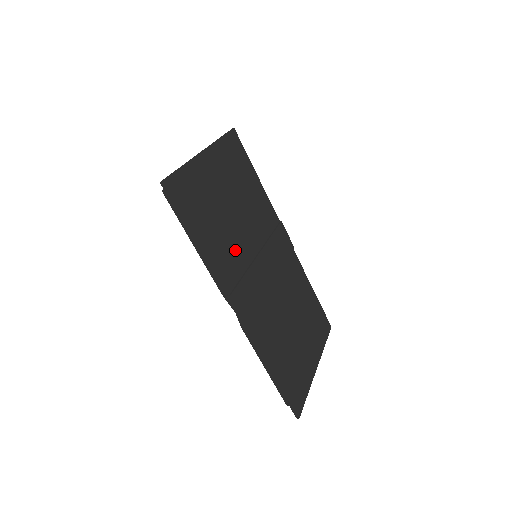
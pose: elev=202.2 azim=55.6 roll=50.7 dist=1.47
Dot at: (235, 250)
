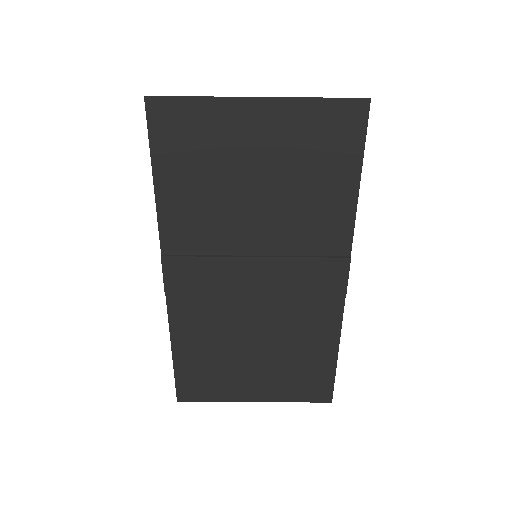
Dot at: (215, 227)
